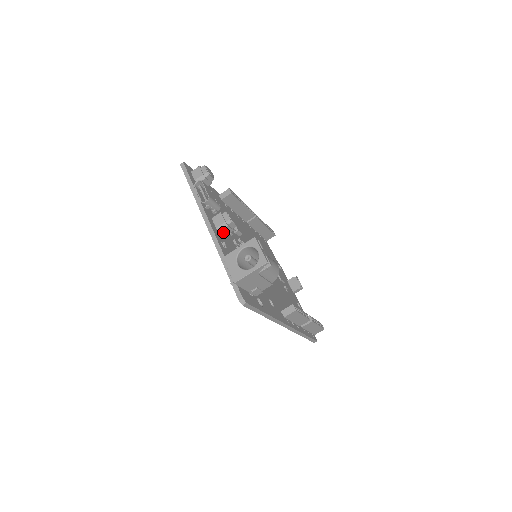
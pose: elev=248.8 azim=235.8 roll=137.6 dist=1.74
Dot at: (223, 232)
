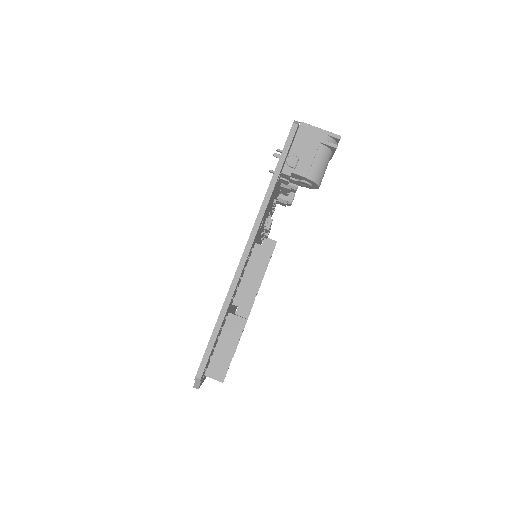
Dot at: occluded
